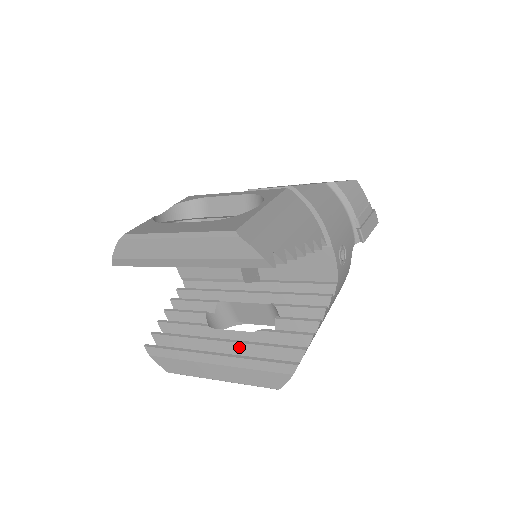
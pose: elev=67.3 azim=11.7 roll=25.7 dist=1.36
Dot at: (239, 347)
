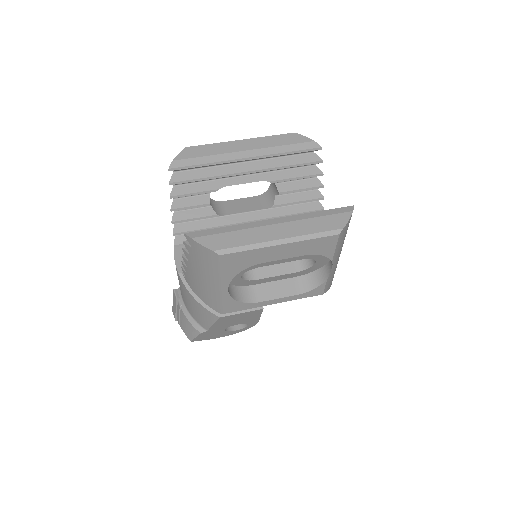
Dot at: occluded
